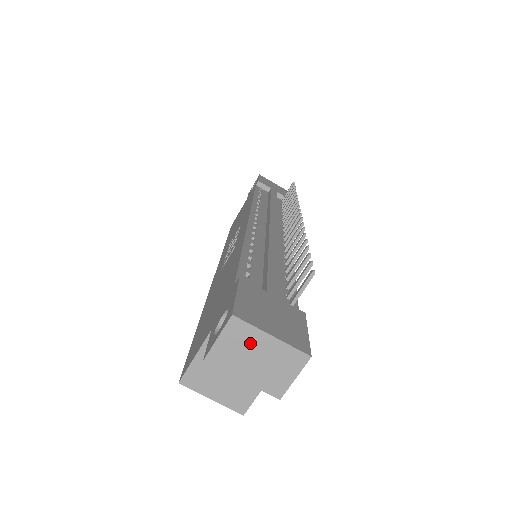
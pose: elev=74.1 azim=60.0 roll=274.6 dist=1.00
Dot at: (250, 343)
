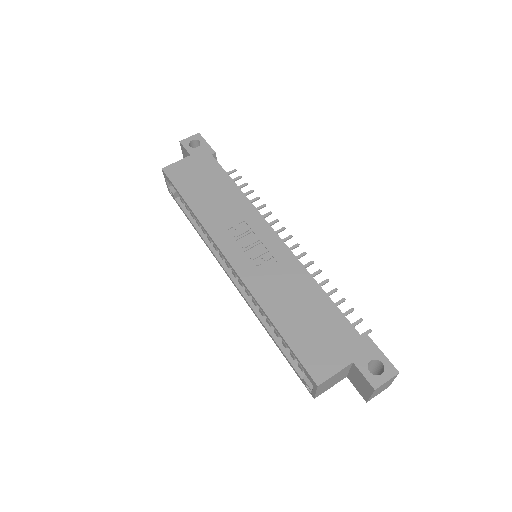
Dot at: occluded
